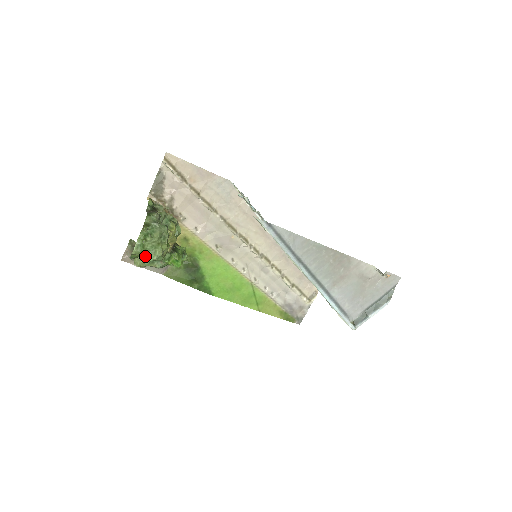
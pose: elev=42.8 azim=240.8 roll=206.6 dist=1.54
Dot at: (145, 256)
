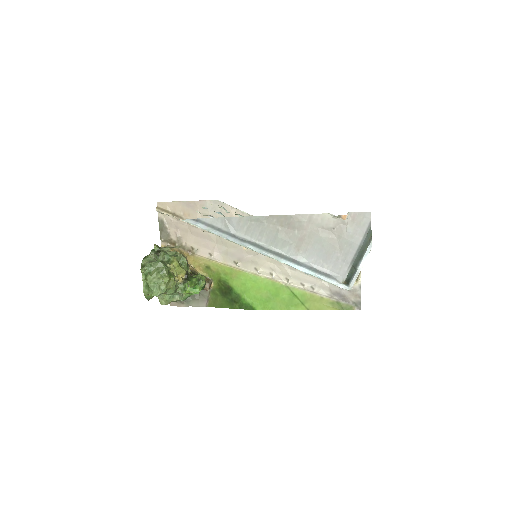
Dot at: (153, 293)
